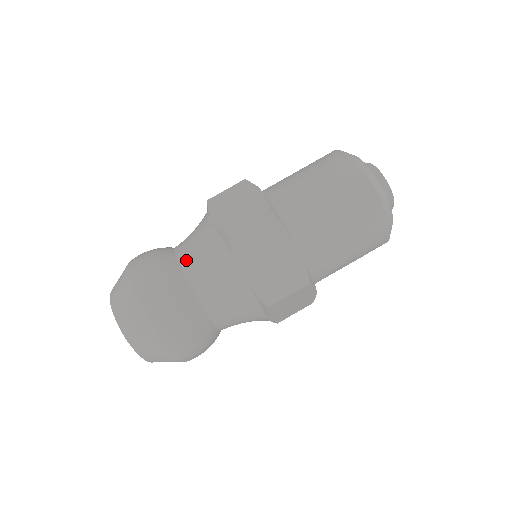
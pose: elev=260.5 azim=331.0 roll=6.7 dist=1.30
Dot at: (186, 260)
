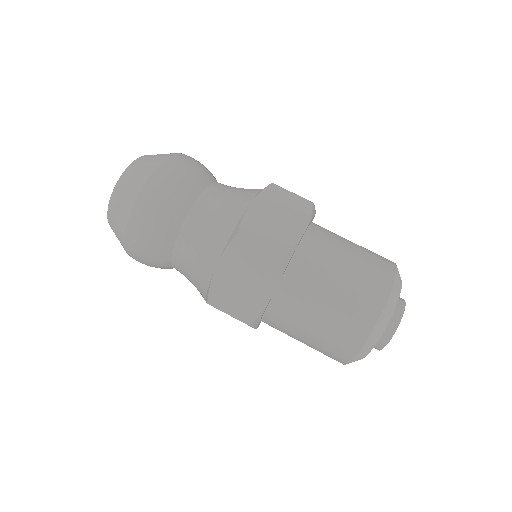
Dot at: (202, 205)
